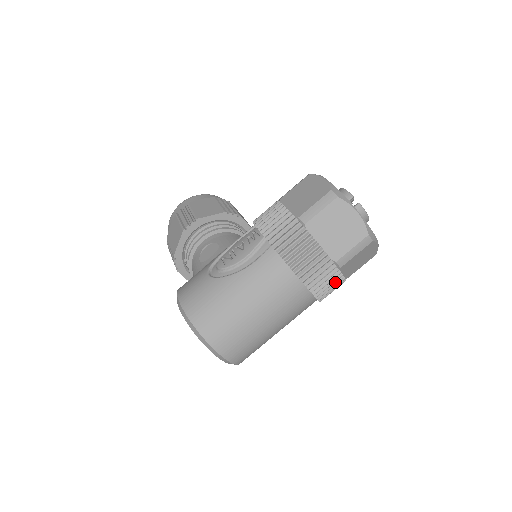
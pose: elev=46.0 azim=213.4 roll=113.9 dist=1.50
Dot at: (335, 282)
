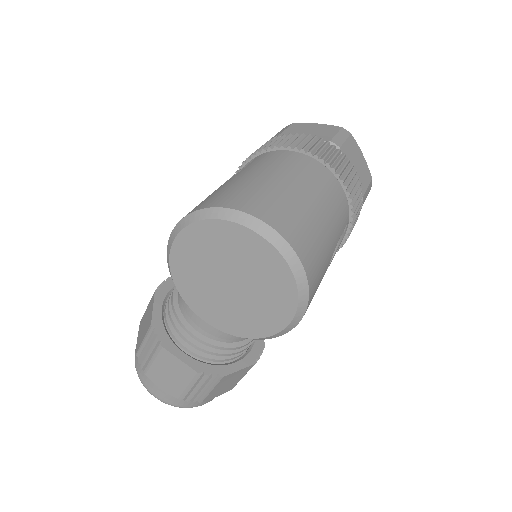
Dot at: (348, 168)
